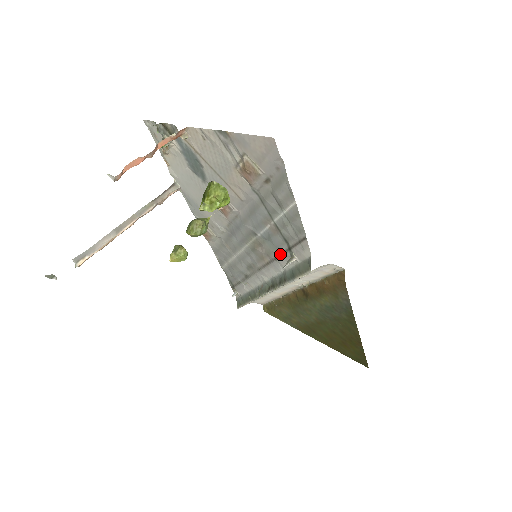
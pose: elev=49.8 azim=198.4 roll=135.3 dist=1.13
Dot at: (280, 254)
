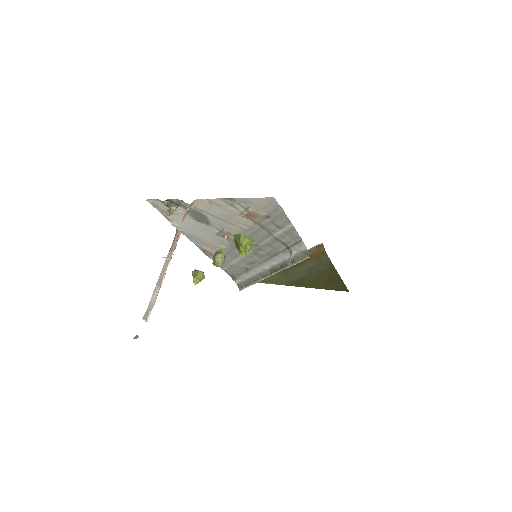
Dot at: (280, 252)
